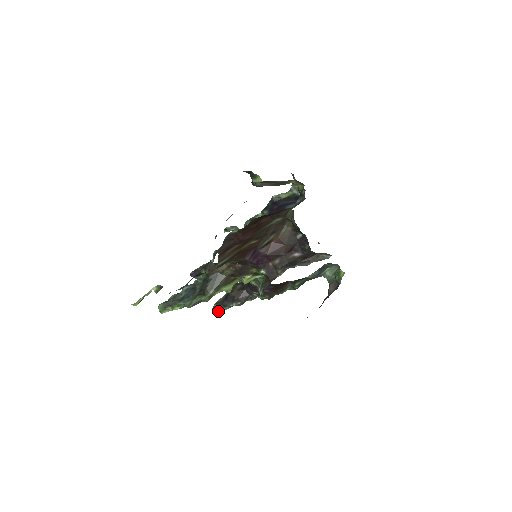
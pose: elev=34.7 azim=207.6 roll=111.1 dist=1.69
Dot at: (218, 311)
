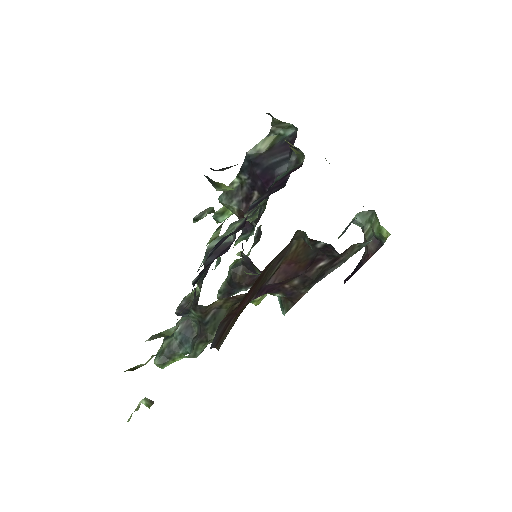
Dot at: occluded
